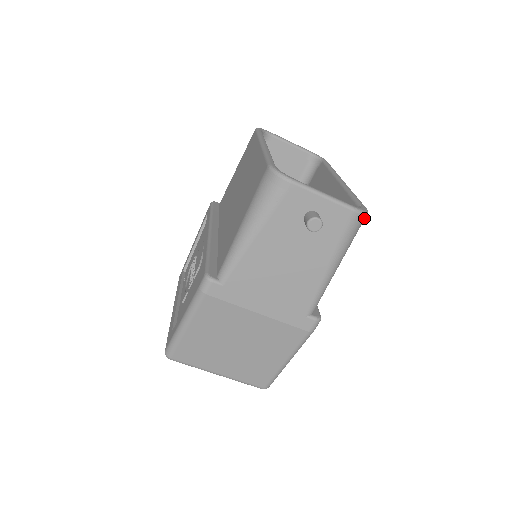
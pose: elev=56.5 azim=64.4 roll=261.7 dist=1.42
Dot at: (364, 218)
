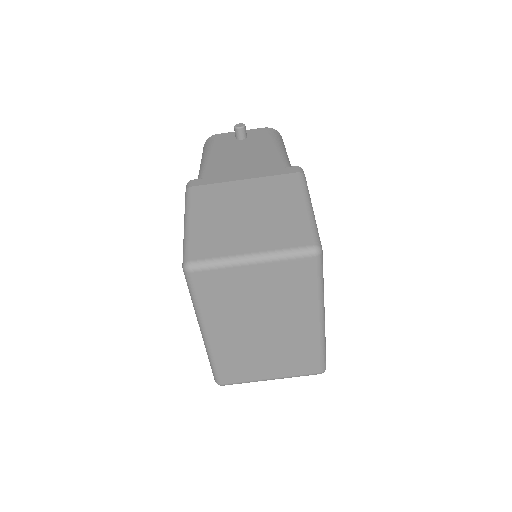
Dot at: (279, 134)
